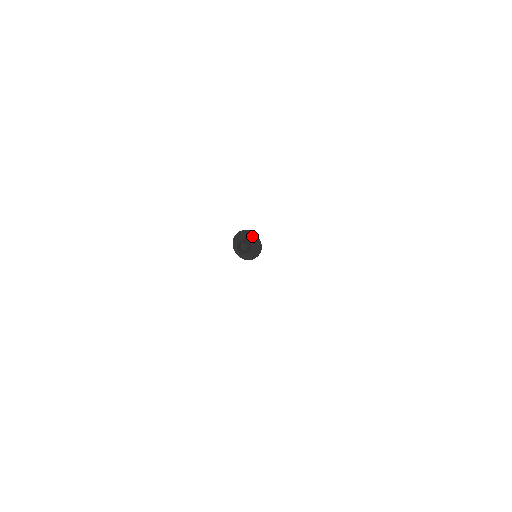
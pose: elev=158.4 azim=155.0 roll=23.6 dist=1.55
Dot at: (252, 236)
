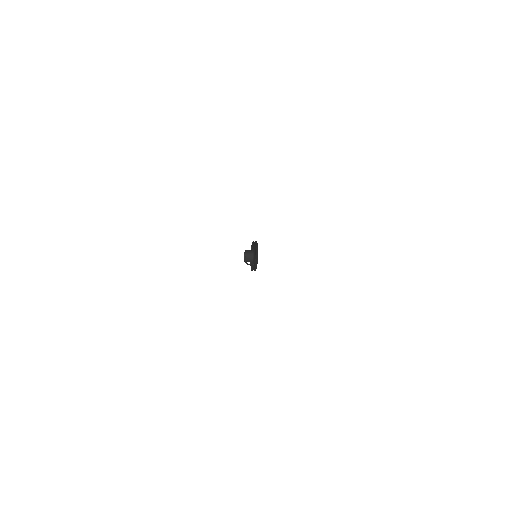
Dot at: (254, 245)
